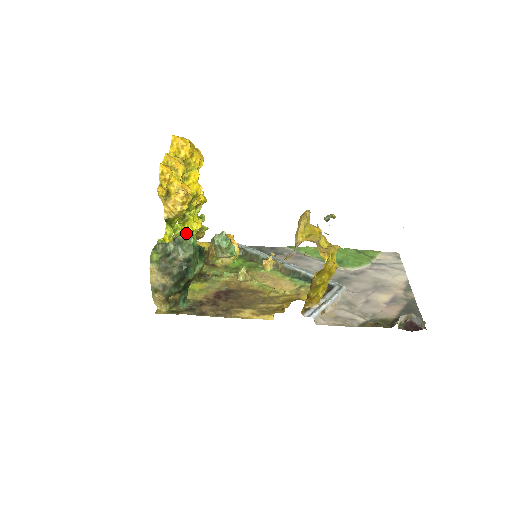
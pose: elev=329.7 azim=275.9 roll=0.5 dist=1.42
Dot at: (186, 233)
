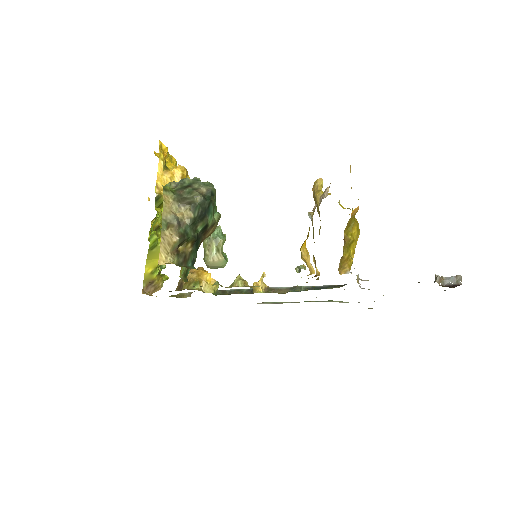
Dot at: occluded
